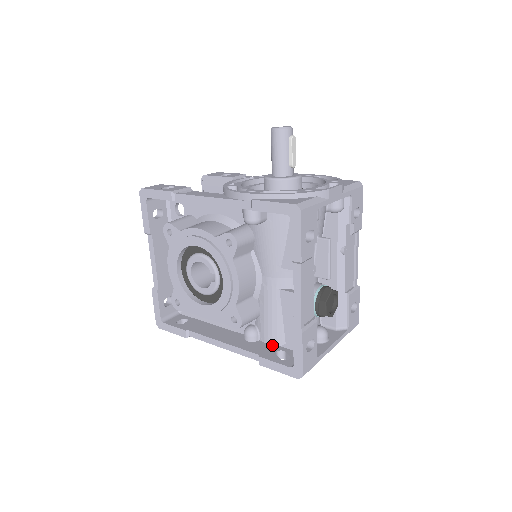
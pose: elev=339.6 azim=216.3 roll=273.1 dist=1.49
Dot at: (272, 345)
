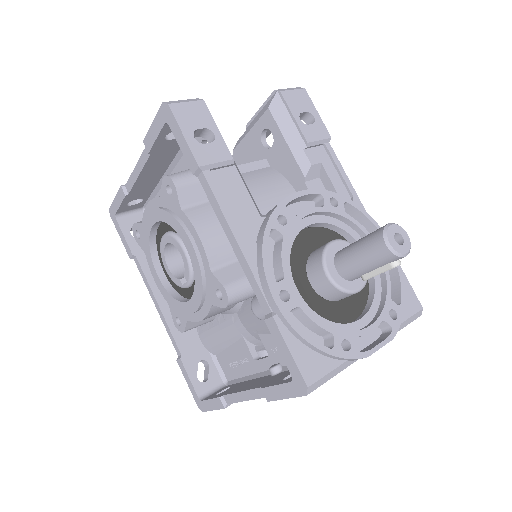
Dot at: (203, 346)
